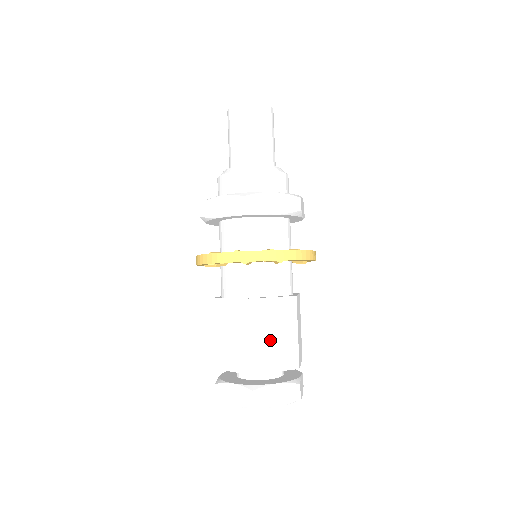
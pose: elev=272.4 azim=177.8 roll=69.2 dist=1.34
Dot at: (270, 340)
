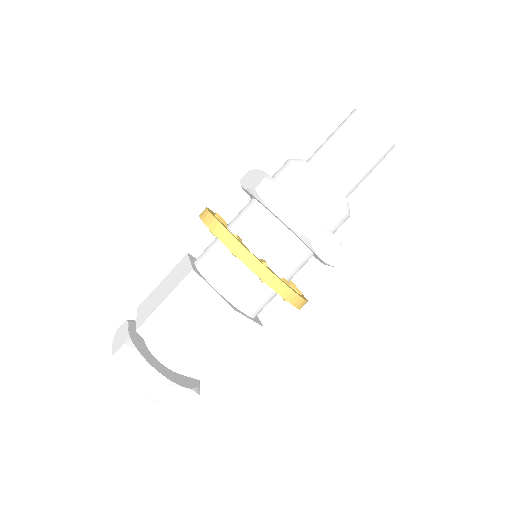
Dot at: (215, 352)
